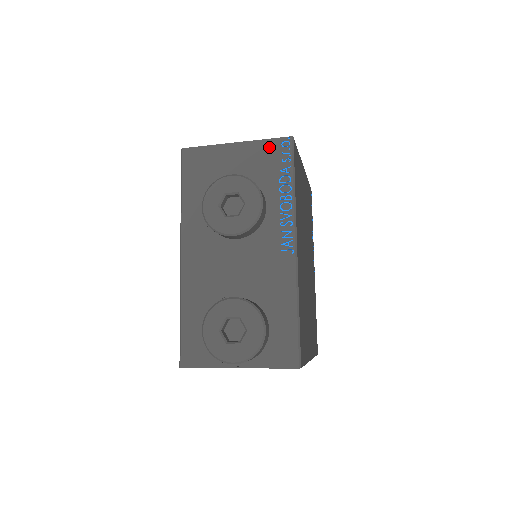
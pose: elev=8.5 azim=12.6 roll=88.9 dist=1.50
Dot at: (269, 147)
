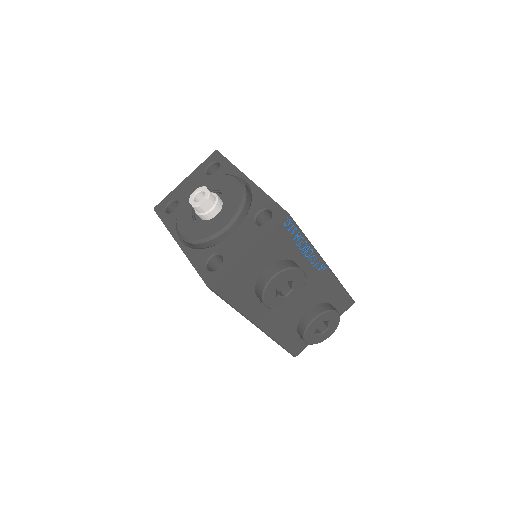
Dot at: (277, 234)
